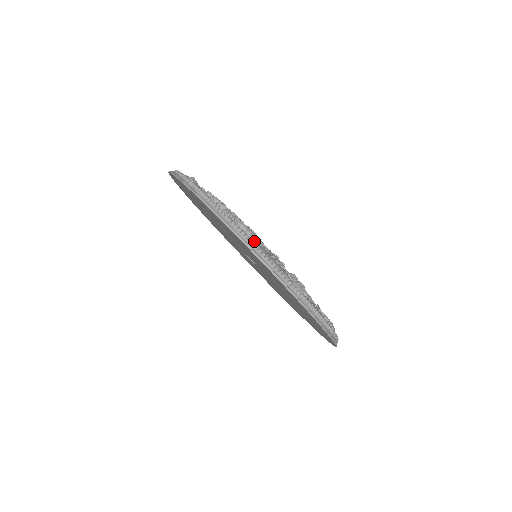
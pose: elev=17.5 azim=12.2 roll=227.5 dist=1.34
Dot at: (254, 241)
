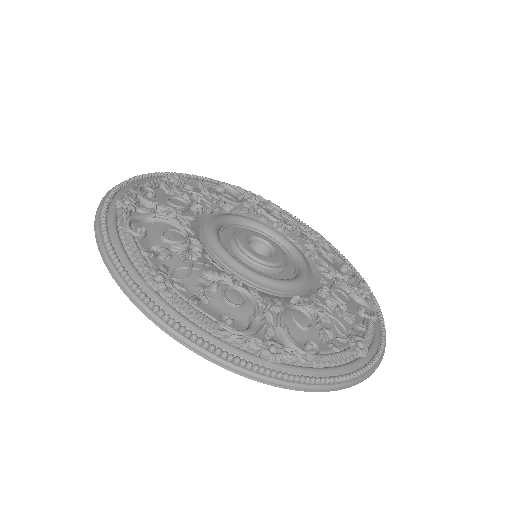
Dot at: (121, 227)
